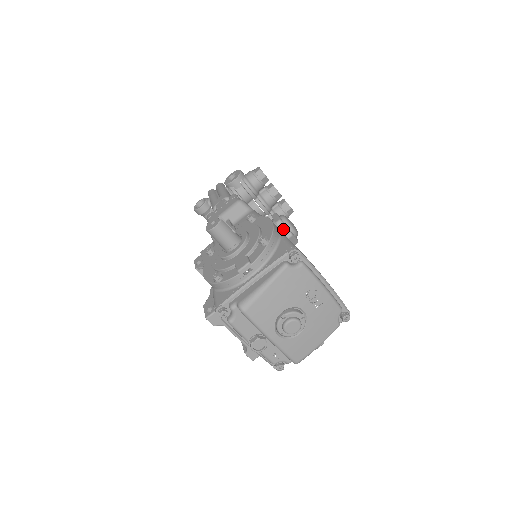
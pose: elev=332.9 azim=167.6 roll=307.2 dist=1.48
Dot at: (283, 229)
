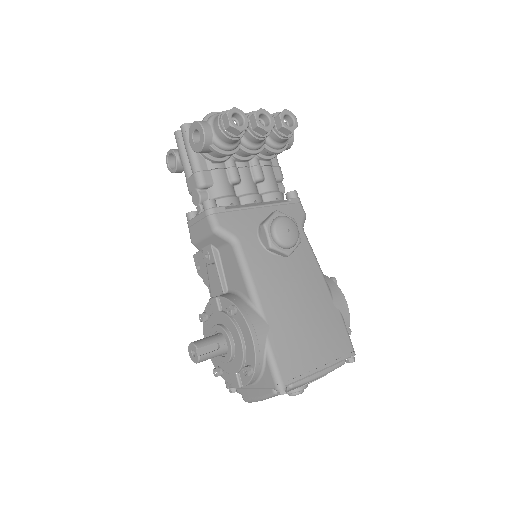
Dot at: (277, 253)
